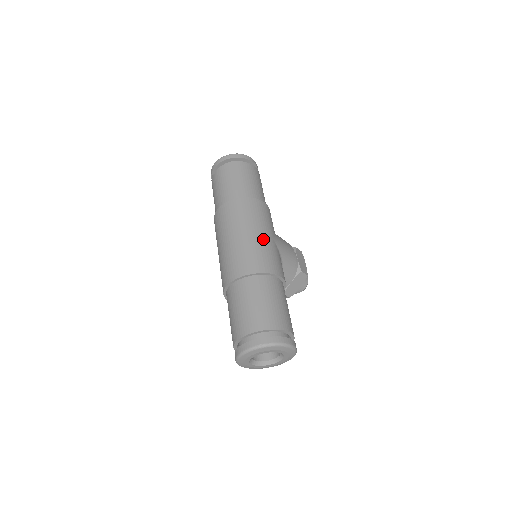
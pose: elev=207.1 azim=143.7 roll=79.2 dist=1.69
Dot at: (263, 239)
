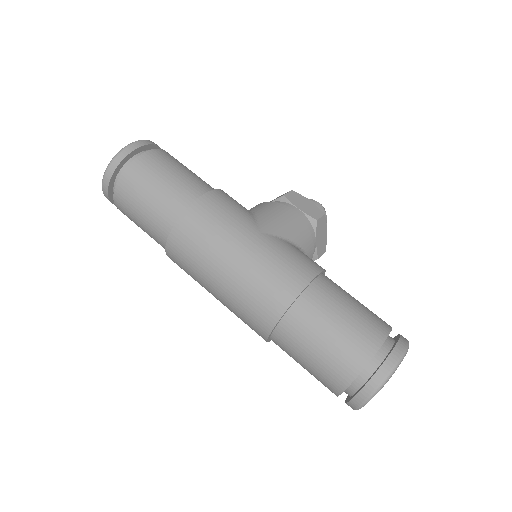
Dot at: (254, 250)
